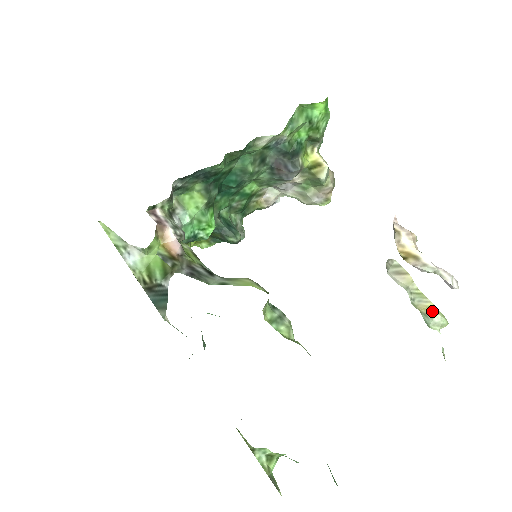
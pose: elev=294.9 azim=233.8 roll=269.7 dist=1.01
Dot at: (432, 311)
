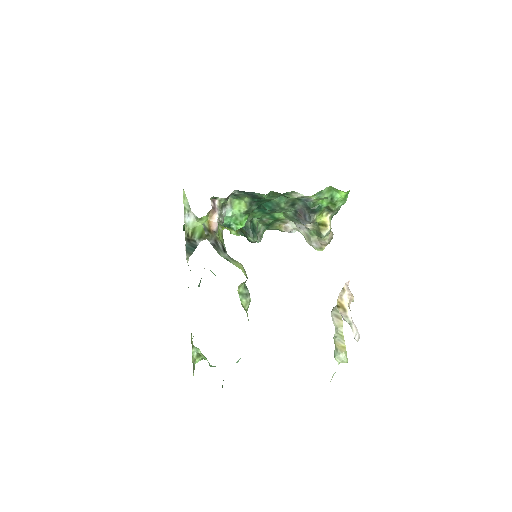
Dot at: (342, 350)
